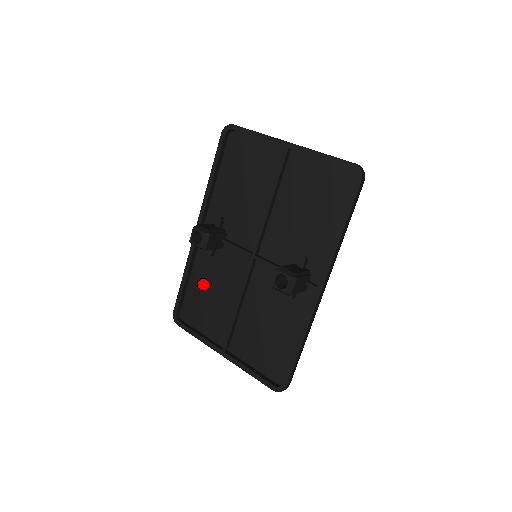
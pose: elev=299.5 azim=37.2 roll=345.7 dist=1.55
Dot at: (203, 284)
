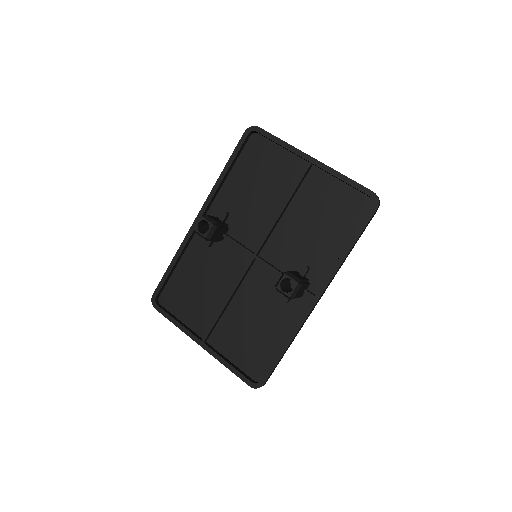
Dot at: (192, 273)
